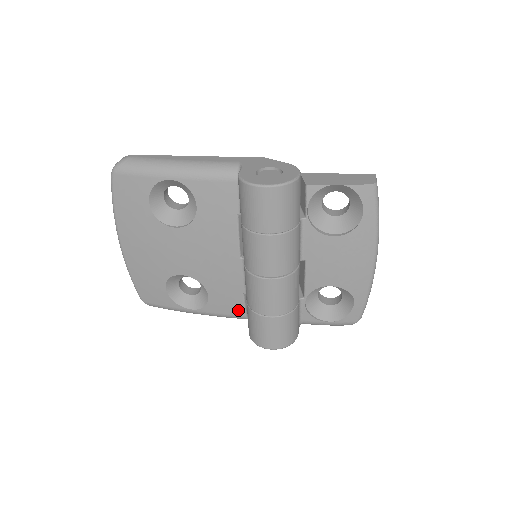
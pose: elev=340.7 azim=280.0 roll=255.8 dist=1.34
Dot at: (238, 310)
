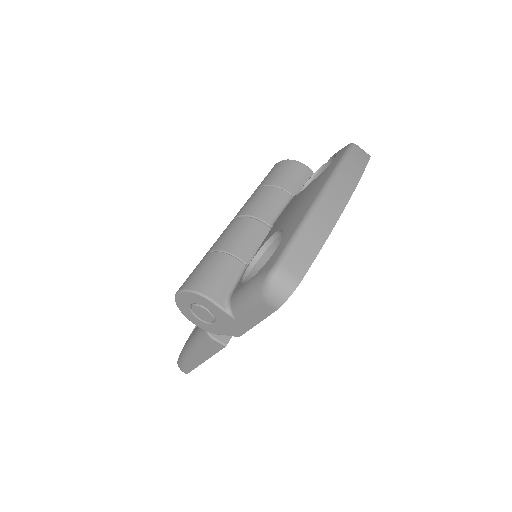
Dot at: occluded
